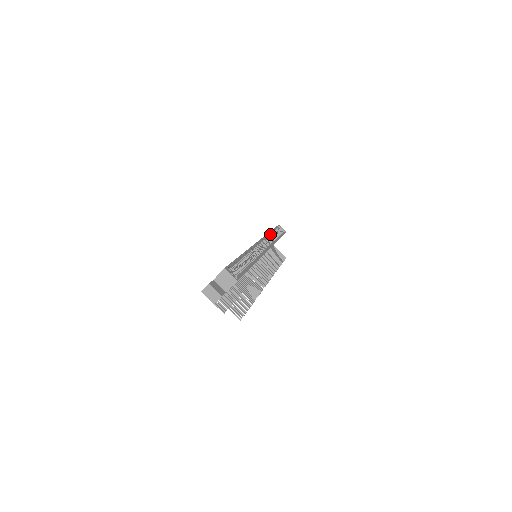
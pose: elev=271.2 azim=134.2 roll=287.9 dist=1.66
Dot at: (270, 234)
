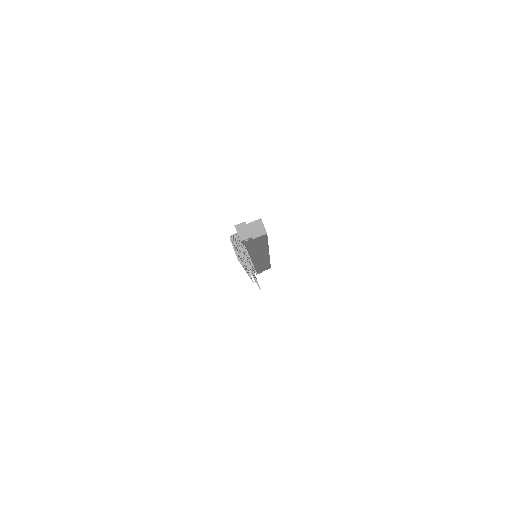
Dot at: occluded
